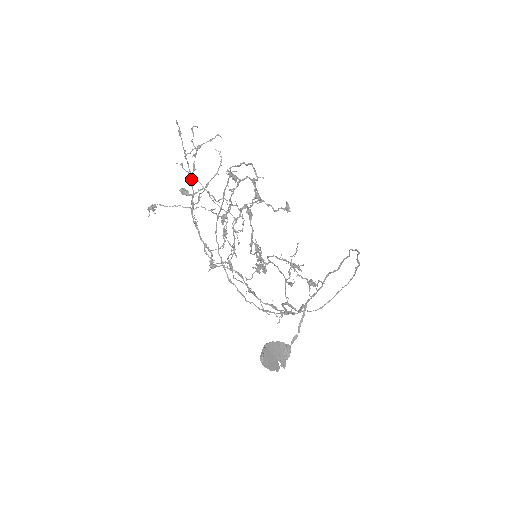
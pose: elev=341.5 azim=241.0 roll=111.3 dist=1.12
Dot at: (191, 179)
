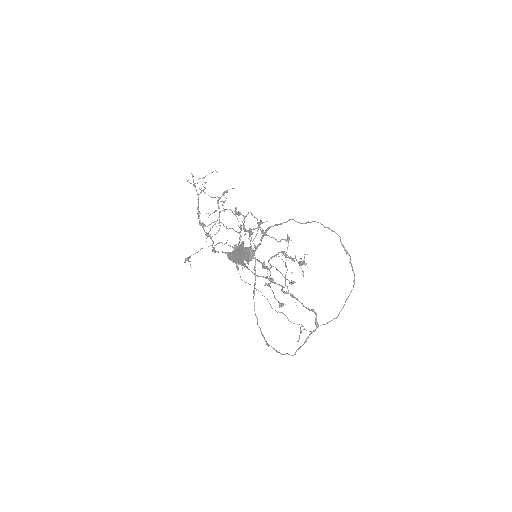
Dot at: (198, 197)
